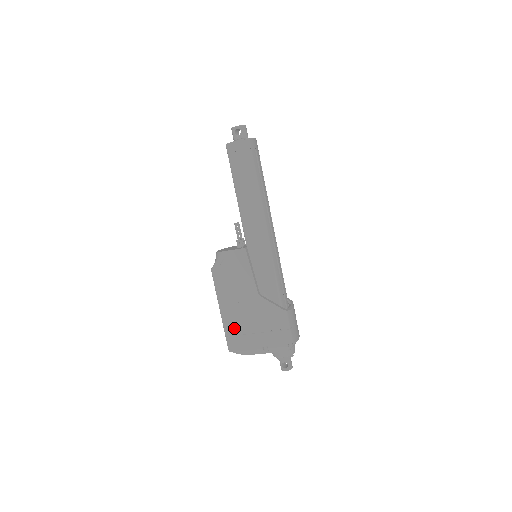
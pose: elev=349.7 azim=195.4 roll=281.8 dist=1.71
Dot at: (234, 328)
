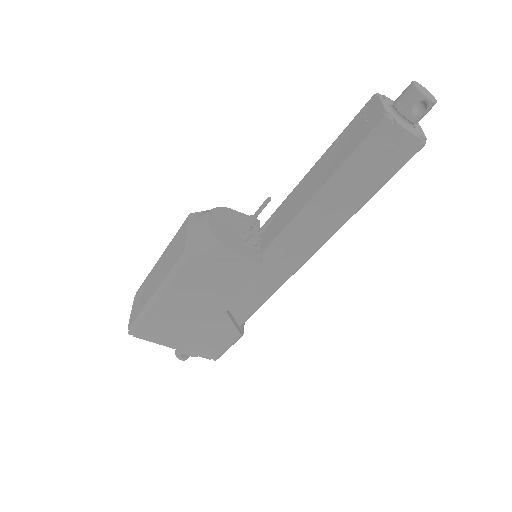
Dot at: (159, 321)
